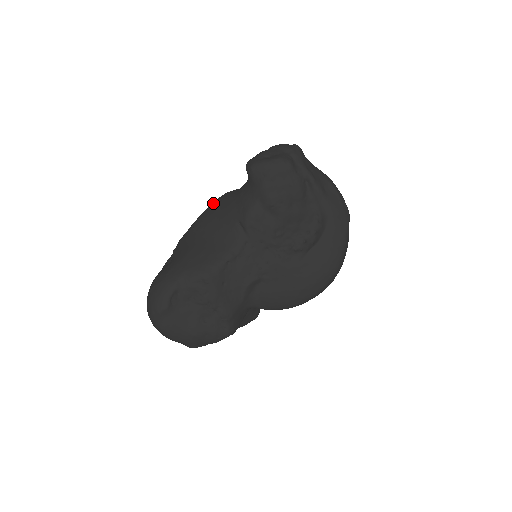
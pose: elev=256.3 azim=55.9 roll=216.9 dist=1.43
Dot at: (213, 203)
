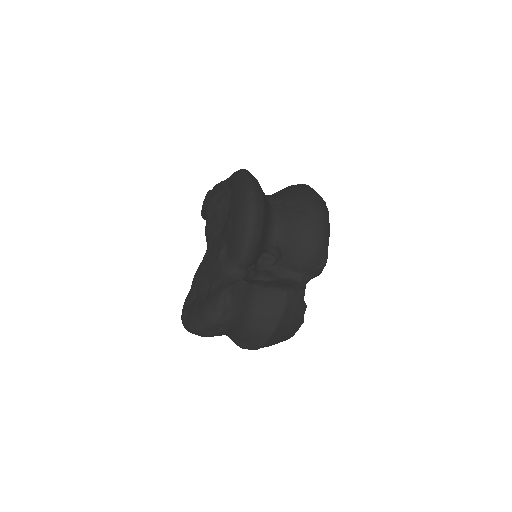
Dot at: occluded
